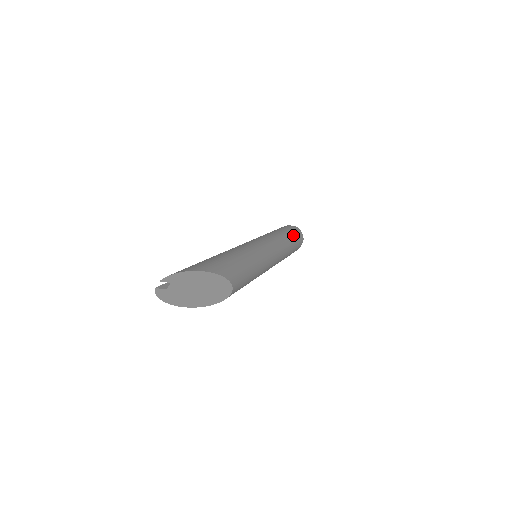
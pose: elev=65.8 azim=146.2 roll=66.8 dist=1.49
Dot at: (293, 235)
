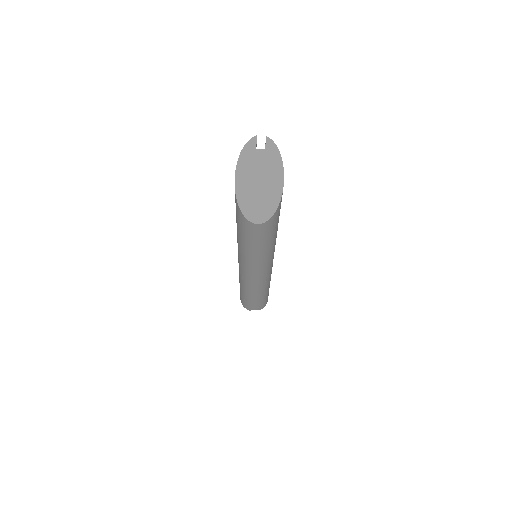
Dot at: occluded
